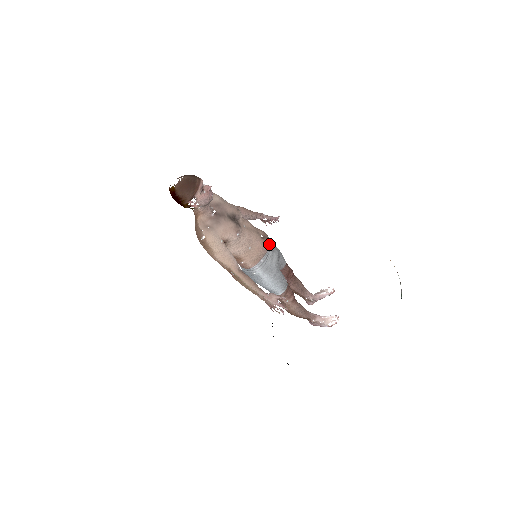
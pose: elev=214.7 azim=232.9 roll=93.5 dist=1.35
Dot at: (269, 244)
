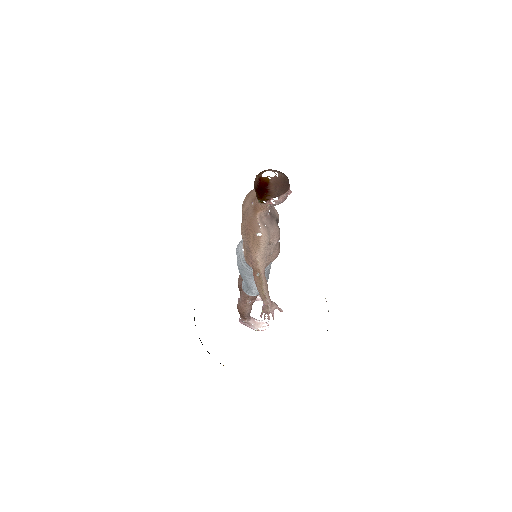
Dot at: occluded
